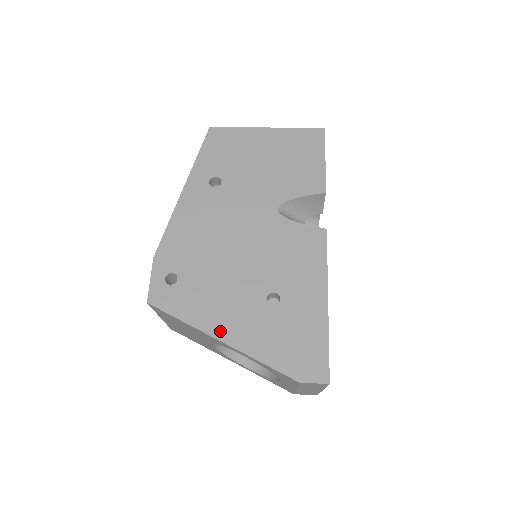
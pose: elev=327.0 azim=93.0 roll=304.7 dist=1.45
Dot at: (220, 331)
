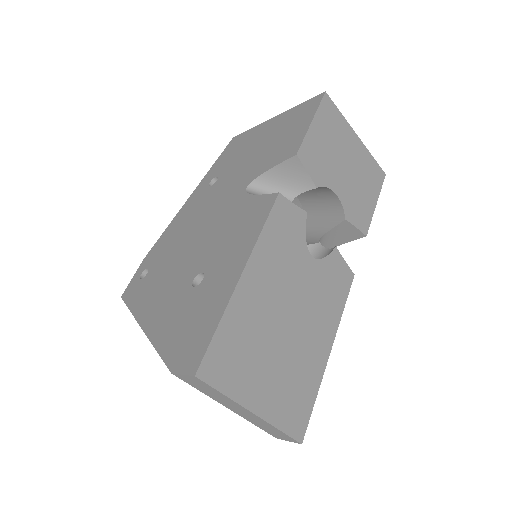
Dot at: (146, 318)
